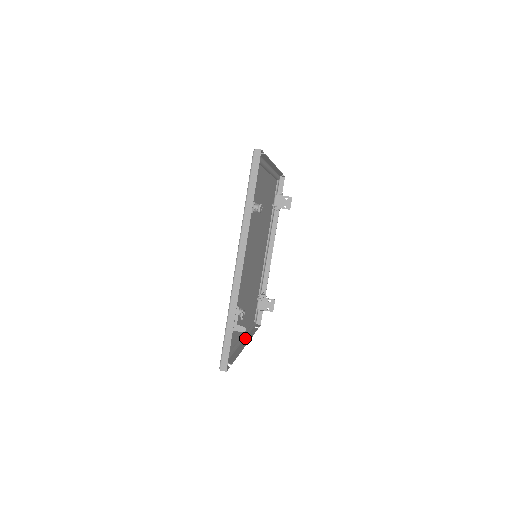
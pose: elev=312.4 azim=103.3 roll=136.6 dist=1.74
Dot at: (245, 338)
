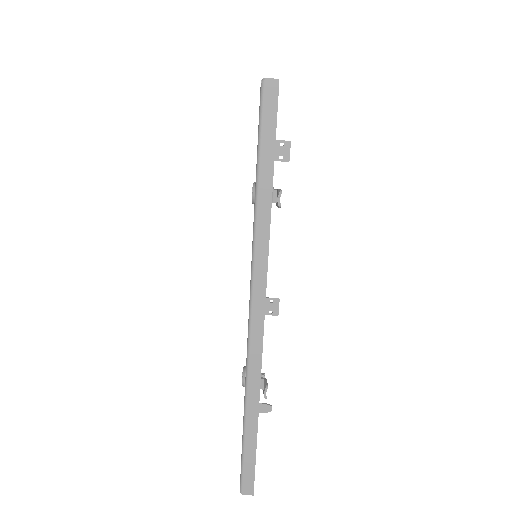
Dot at: occluded
